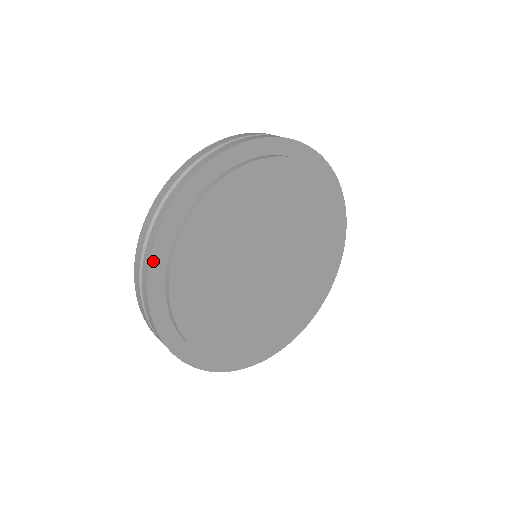
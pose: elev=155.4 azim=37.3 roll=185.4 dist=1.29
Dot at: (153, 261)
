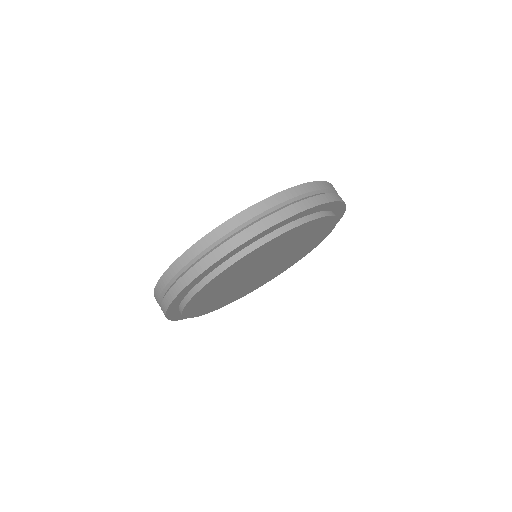
Dot at: (219, 261)
